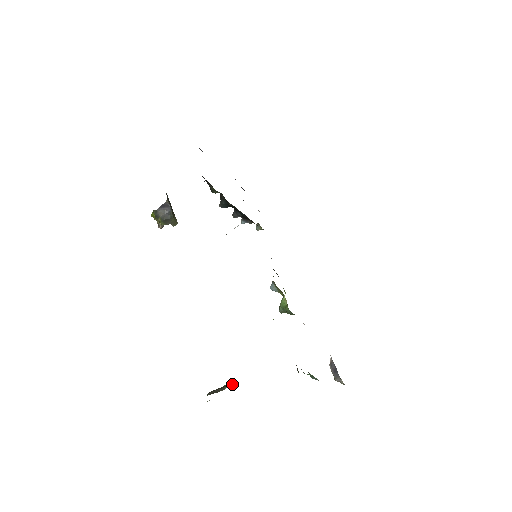
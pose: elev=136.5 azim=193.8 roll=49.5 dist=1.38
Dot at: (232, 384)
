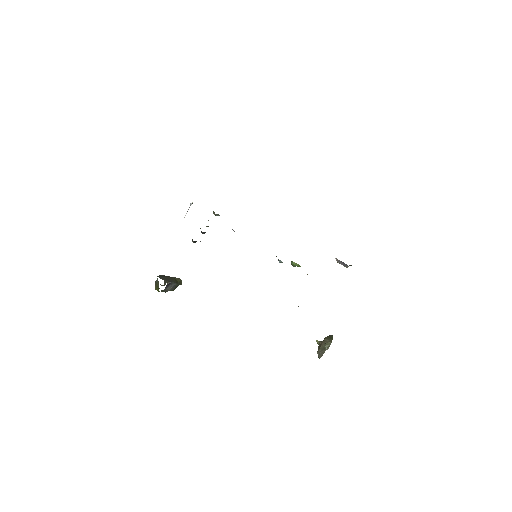
Dot at: (328, 347)
